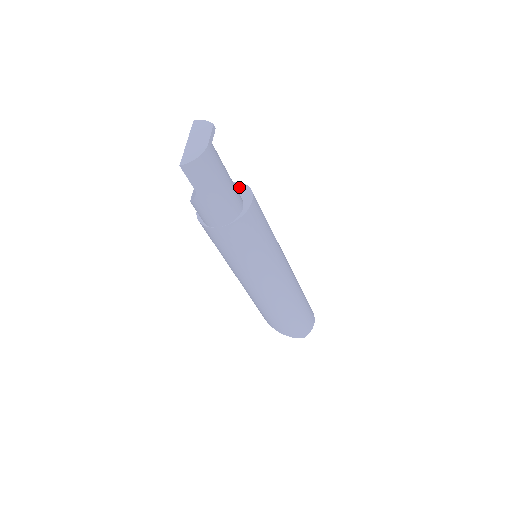
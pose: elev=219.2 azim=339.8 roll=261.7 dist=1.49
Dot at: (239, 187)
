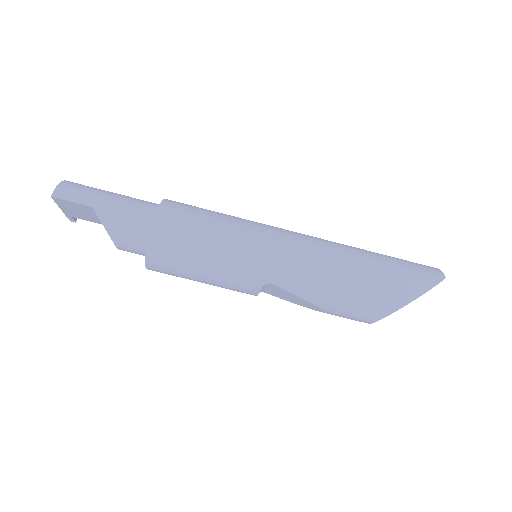
Dot at: occluded
